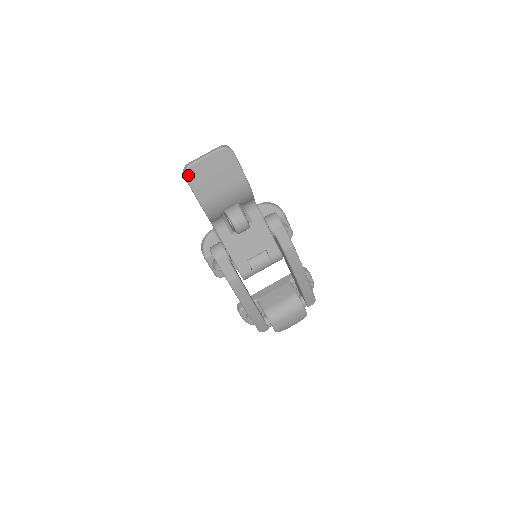
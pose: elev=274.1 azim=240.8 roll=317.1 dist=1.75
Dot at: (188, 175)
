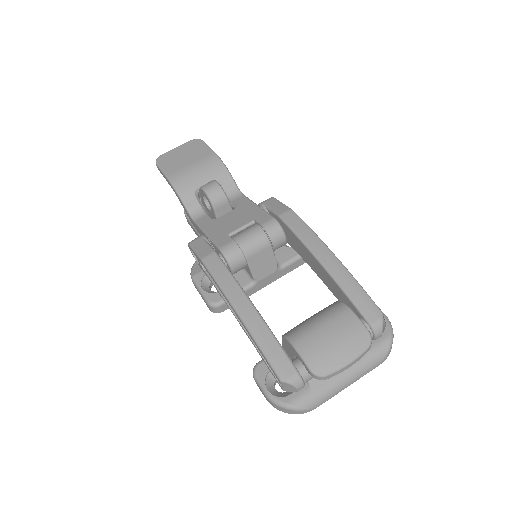
Dot at: (158, 161)
